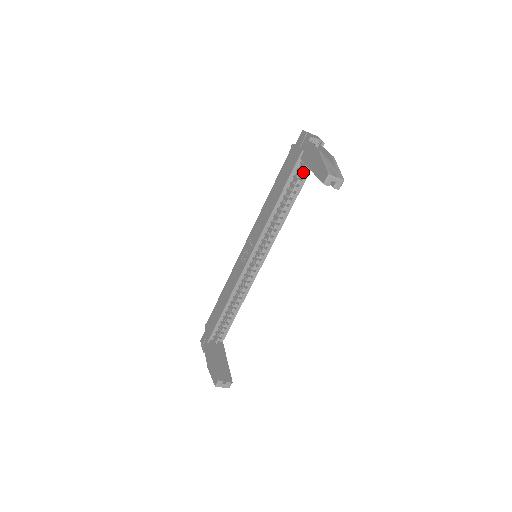
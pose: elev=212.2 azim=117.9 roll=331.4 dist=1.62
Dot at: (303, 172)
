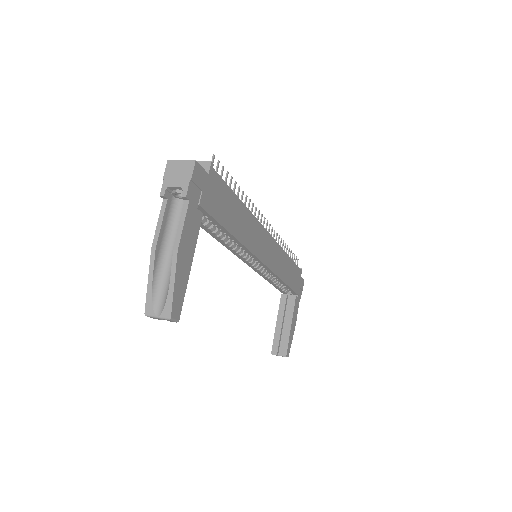
Dot at: occluded
